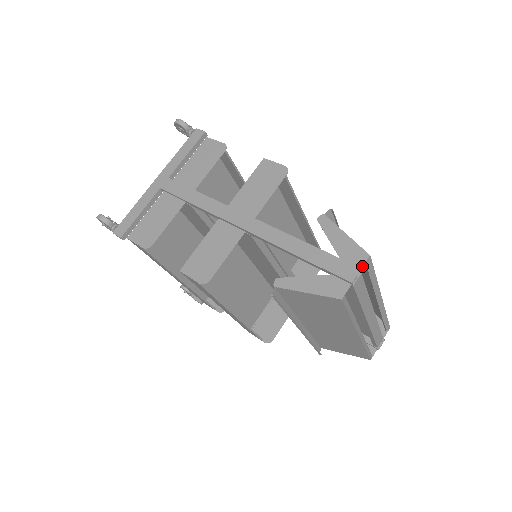
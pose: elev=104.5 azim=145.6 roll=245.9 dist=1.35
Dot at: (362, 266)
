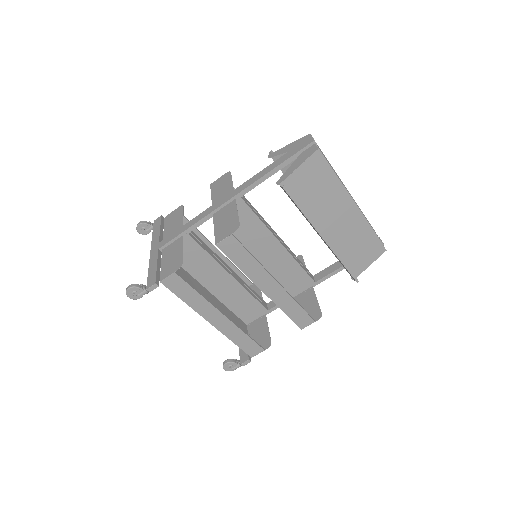
Dot at: occluded
